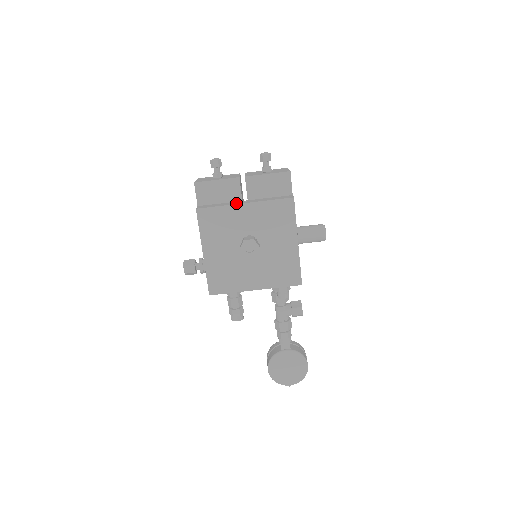
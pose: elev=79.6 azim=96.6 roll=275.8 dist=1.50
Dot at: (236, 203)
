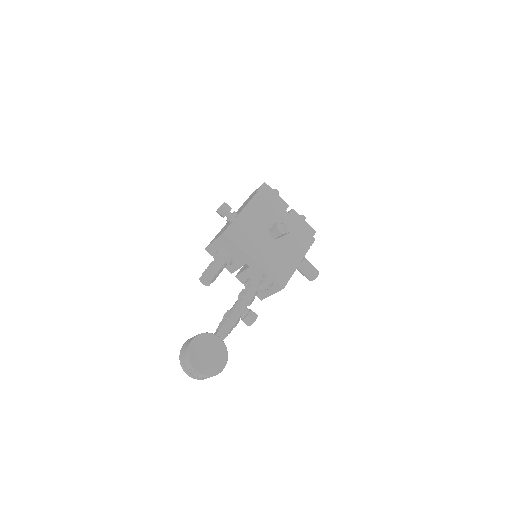
Dot at: (283, 209)
